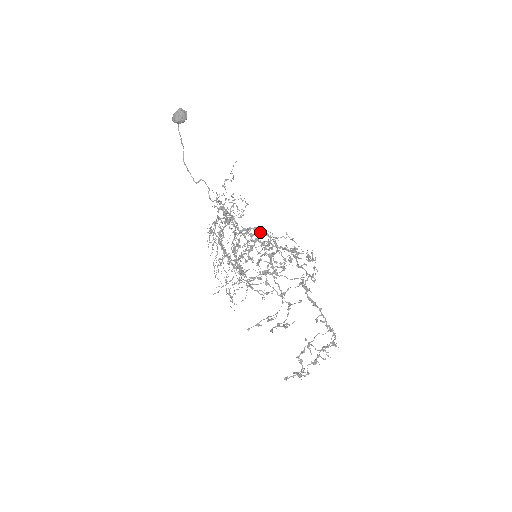
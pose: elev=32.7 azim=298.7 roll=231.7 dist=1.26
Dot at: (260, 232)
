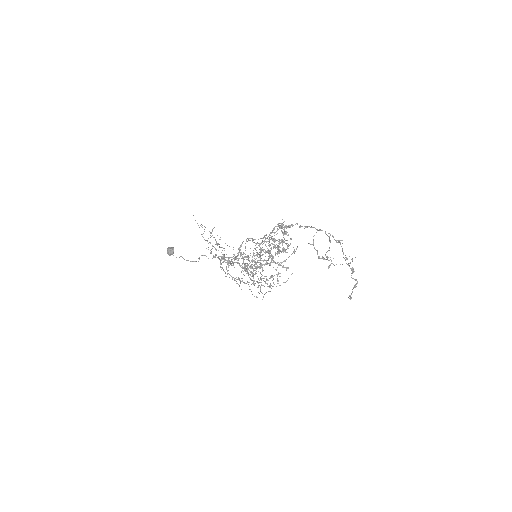
Dot at: occluded
